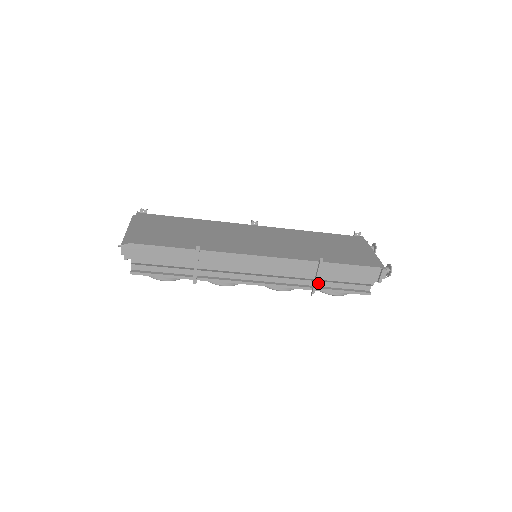
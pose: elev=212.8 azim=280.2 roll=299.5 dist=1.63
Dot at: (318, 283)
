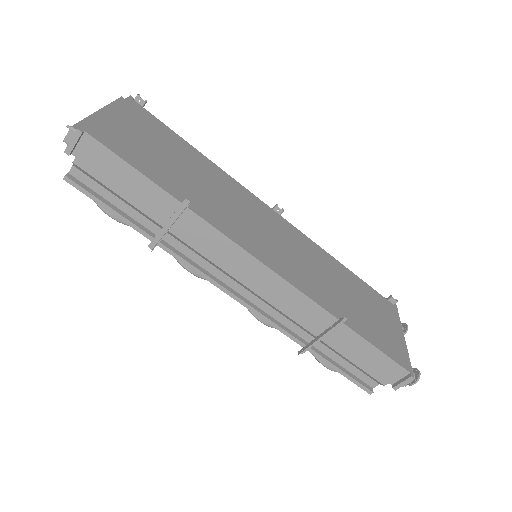
Dot at: (317, 343)
